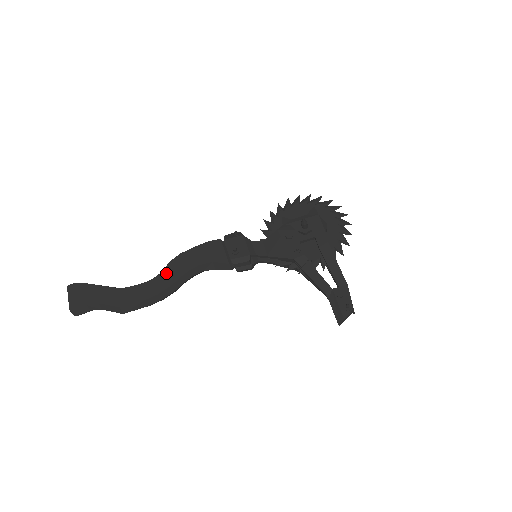
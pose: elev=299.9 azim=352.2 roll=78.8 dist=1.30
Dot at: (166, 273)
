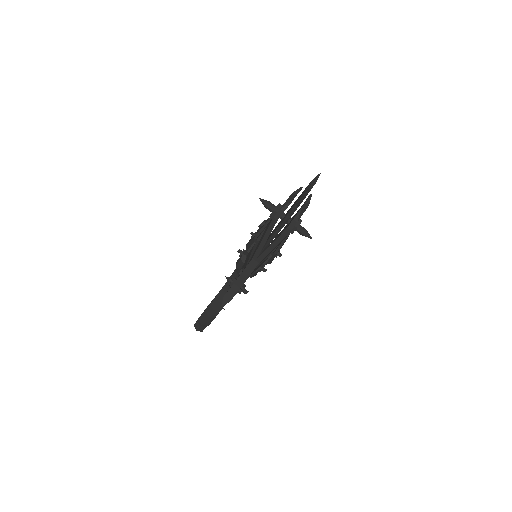
Dot at: occluded
